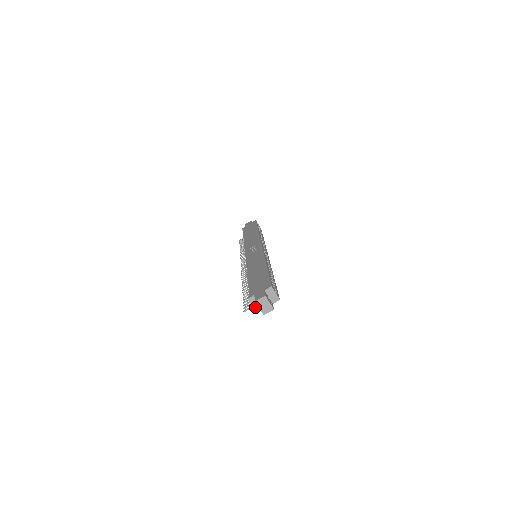
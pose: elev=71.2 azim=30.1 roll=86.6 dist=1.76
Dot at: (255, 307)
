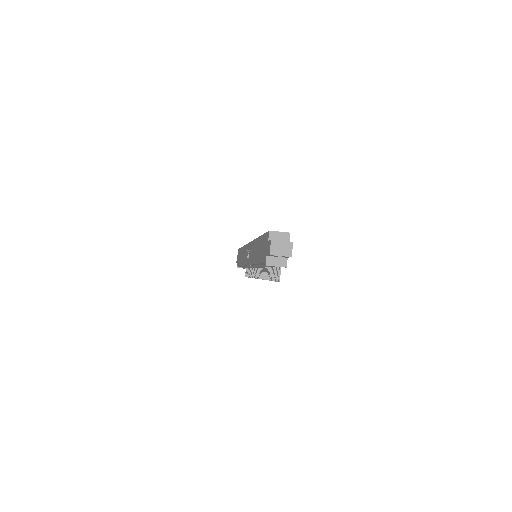
Dot at: (280, 265)
